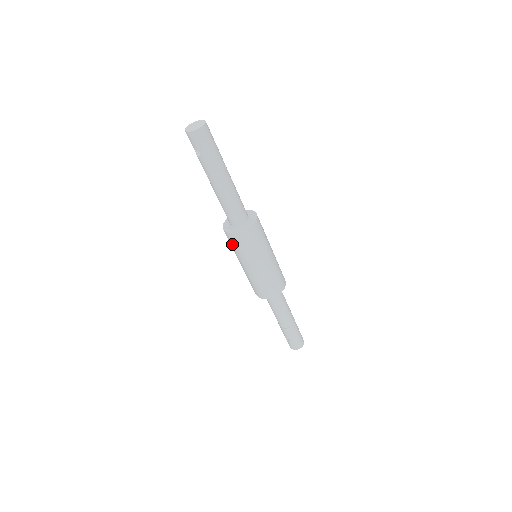
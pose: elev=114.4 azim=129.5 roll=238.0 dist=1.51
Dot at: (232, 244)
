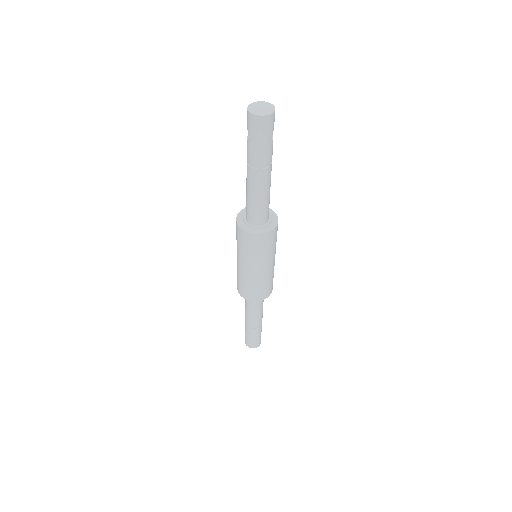
Dot at: (236, 233)
